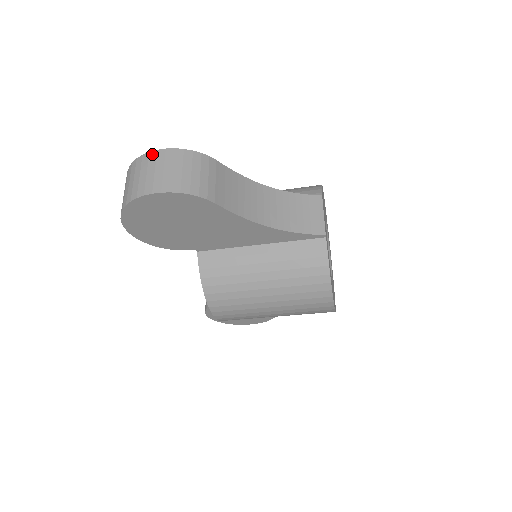
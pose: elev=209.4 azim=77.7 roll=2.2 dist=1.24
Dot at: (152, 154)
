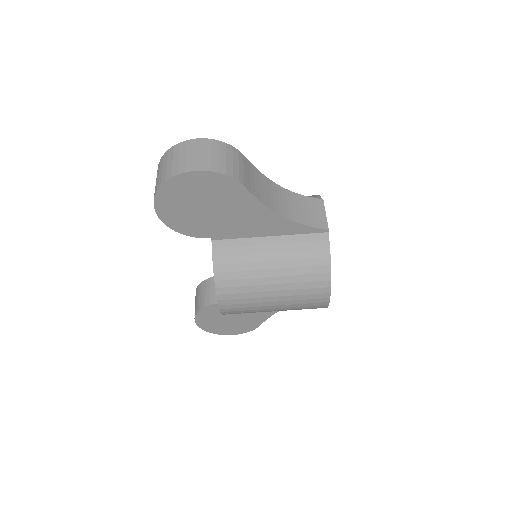
Dot at: (190, 142)
